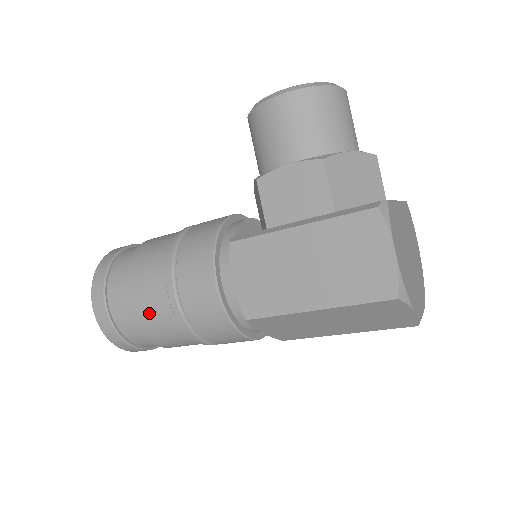
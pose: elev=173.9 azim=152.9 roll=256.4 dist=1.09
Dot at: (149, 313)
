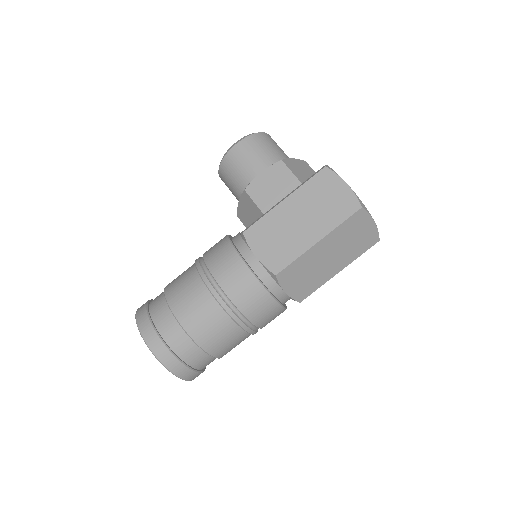
Dot at: (198, 316)
